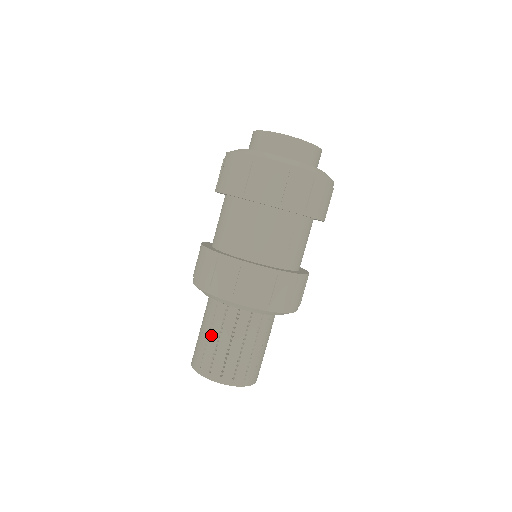
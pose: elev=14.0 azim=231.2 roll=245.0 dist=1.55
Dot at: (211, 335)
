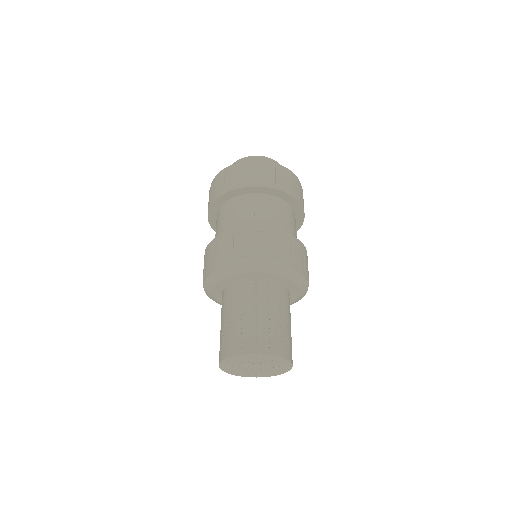
Dot at: (221, 322)
